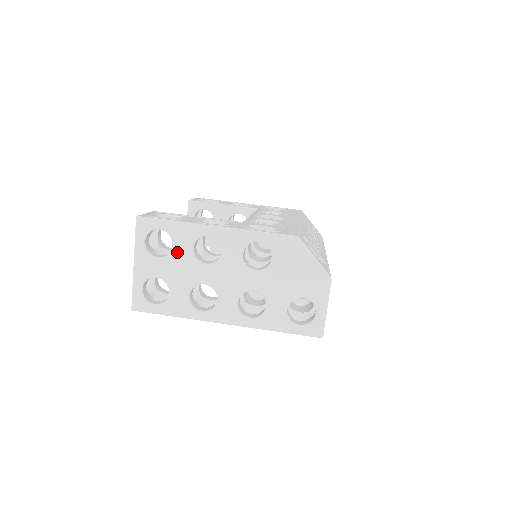
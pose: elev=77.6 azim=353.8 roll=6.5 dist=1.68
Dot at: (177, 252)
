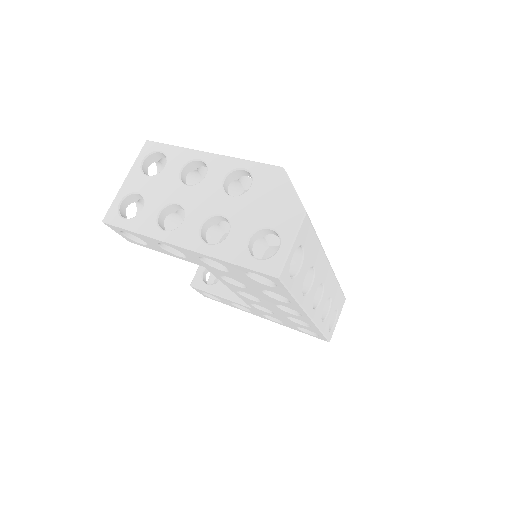
Dot at: (166, 172)
